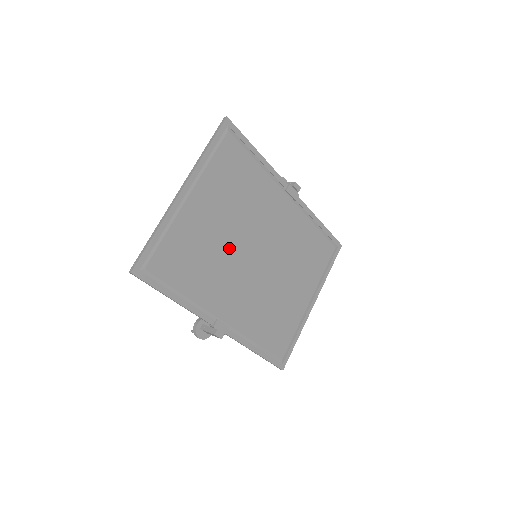
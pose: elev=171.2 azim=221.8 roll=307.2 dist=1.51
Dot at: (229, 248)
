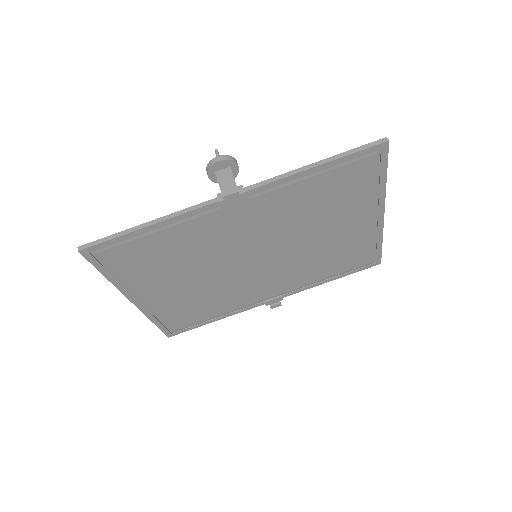
Dot at: (220, 280)
